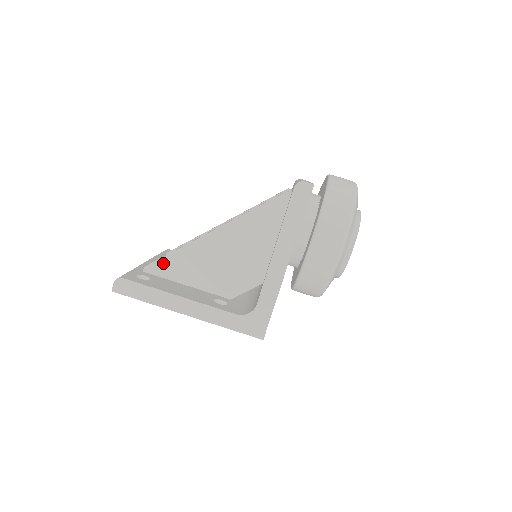
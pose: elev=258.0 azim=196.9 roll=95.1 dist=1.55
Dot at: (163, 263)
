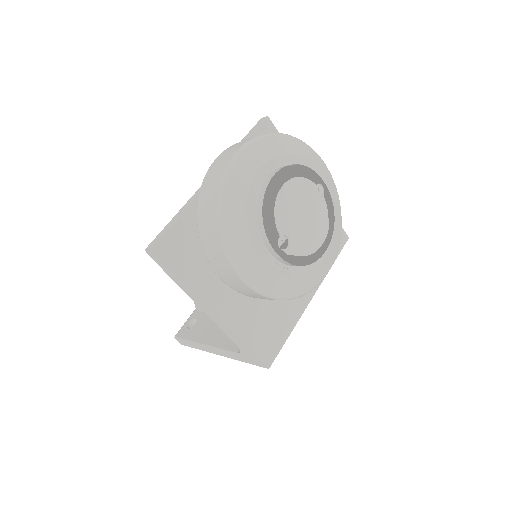
Dot at: occluded
